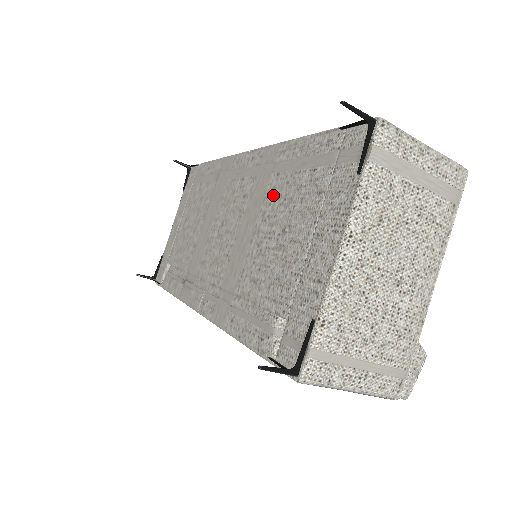
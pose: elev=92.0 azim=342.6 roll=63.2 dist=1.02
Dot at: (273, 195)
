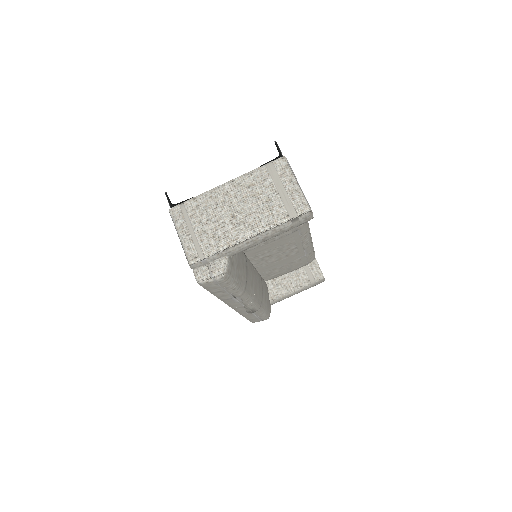
Dot at: occluded
